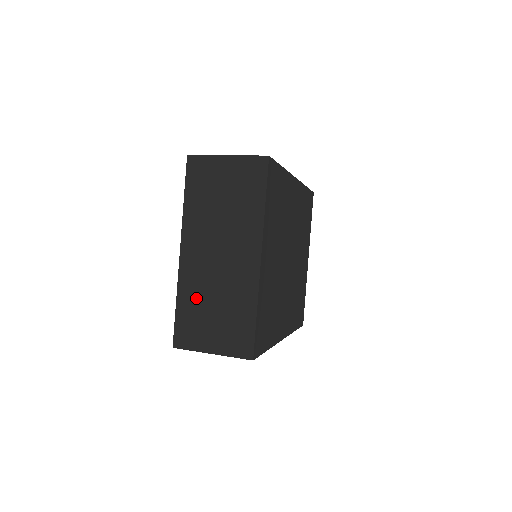
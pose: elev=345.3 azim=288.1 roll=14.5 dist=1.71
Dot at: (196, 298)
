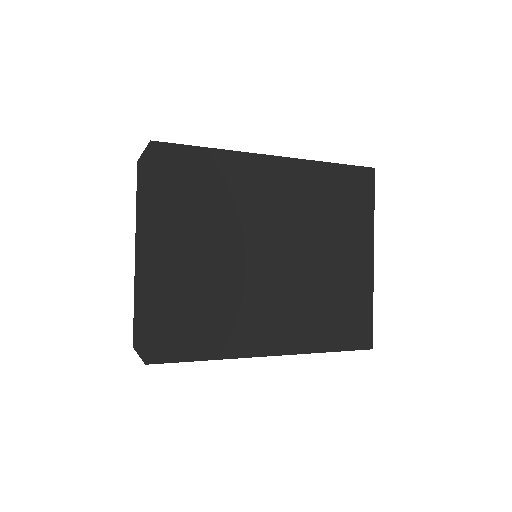
Dot at: (137, 298)
